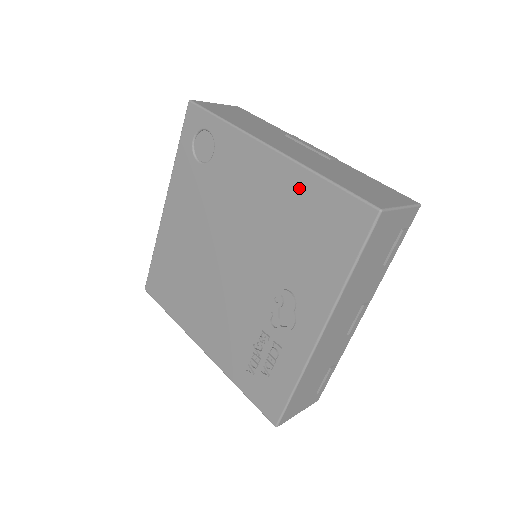
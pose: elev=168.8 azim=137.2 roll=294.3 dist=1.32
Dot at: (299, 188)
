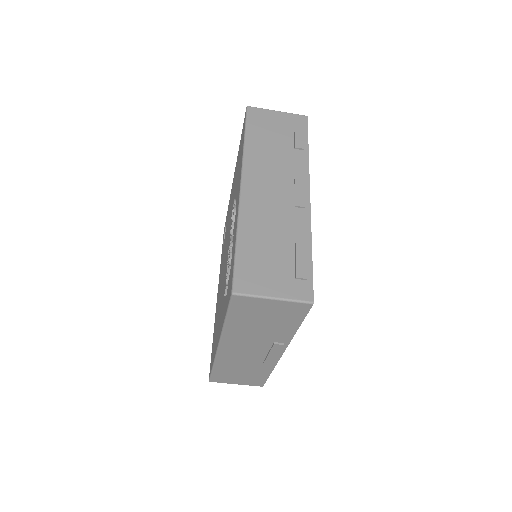
Dot at: occluded
